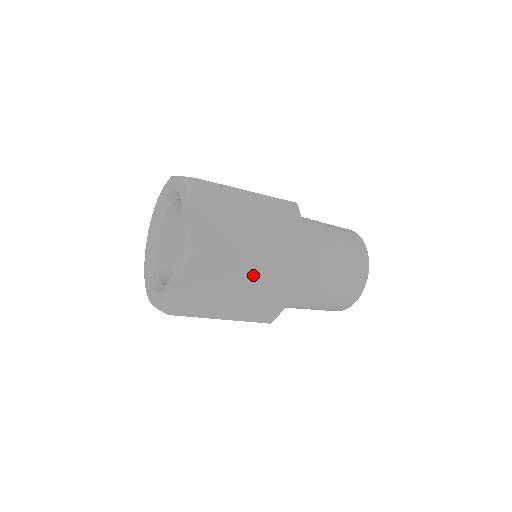
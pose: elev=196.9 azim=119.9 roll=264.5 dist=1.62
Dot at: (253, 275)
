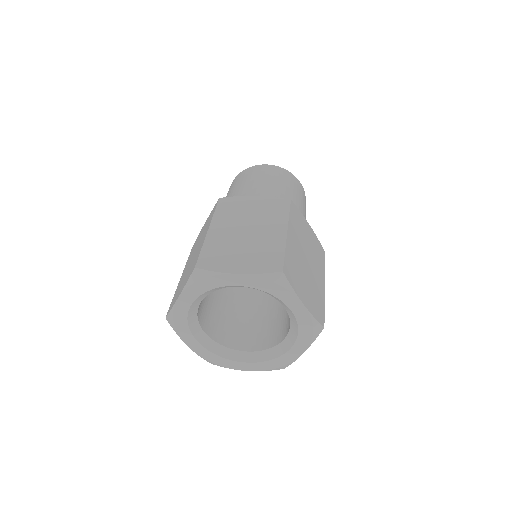
Dot at: occluded
